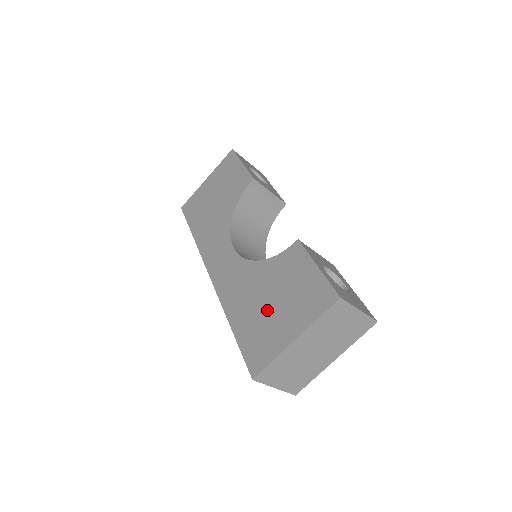
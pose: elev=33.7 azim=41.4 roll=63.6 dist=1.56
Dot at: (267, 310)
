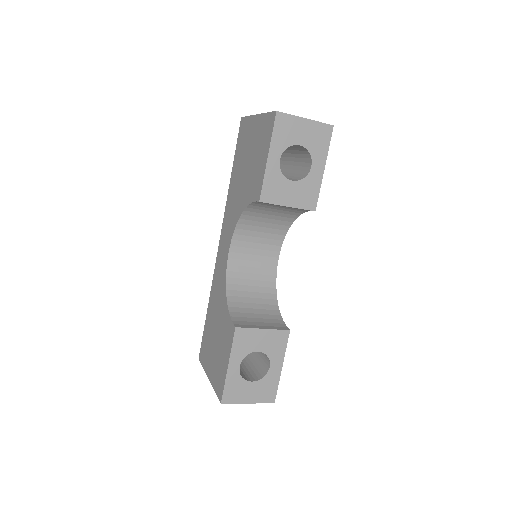
Dot at: (213, 338)
